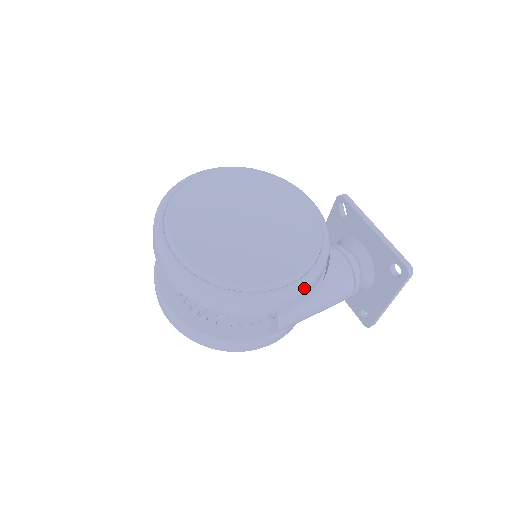
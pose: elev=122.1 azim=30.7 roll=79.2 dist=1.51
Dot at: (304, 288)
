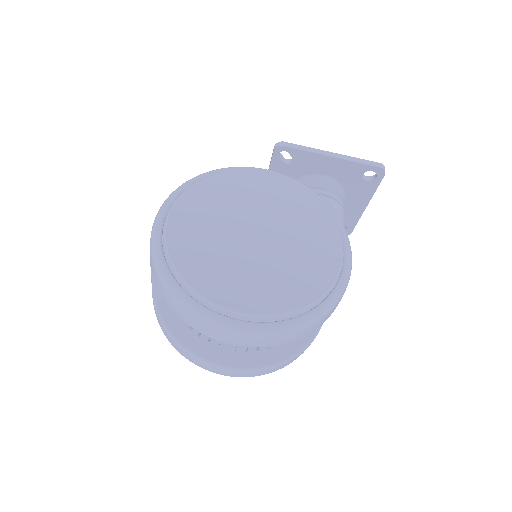
Dot at: (350, 248)
